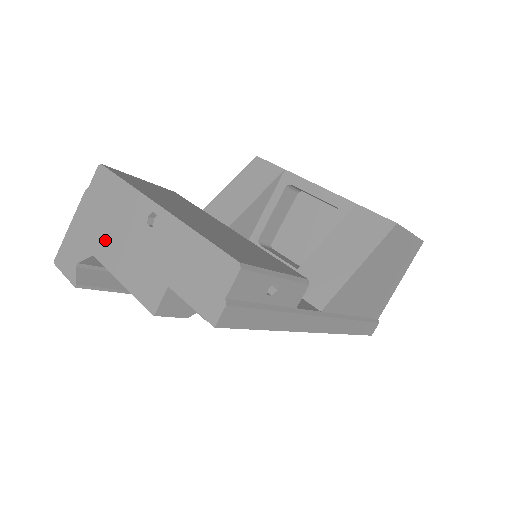
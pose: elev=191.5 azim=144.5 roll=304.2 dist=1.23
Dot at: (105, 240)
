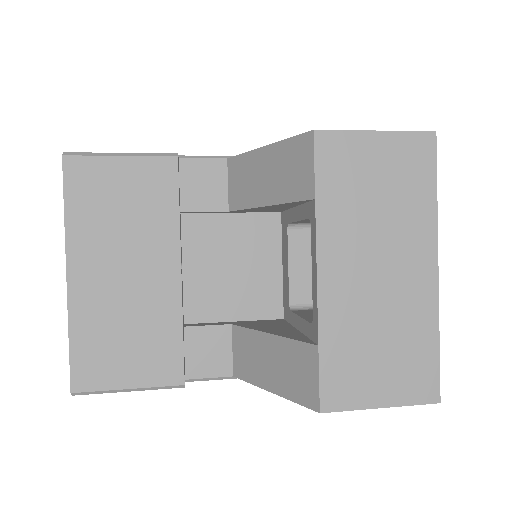
Dot at: occluded
